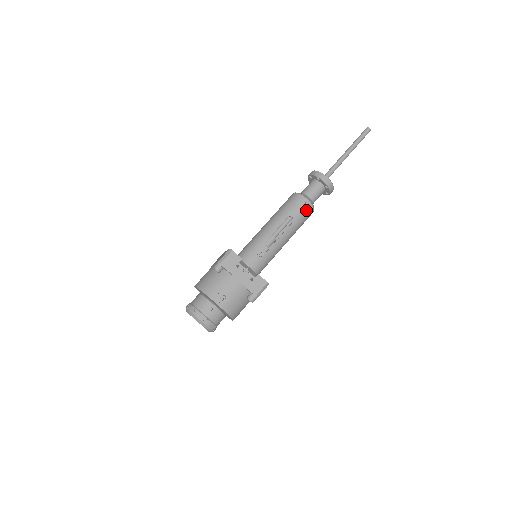
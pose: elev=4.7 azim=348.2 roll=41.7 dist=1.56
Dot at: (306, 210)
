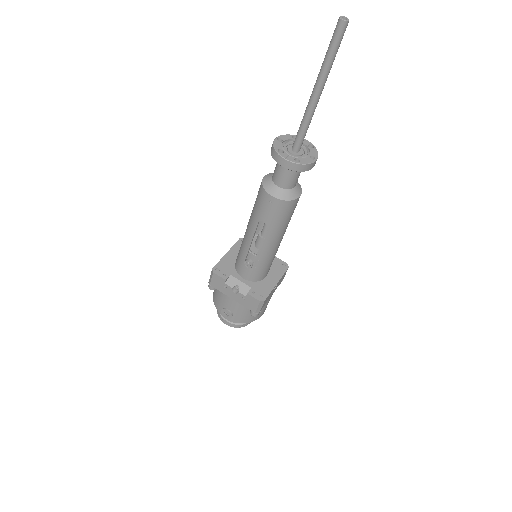
Dot at: (277, 209)
